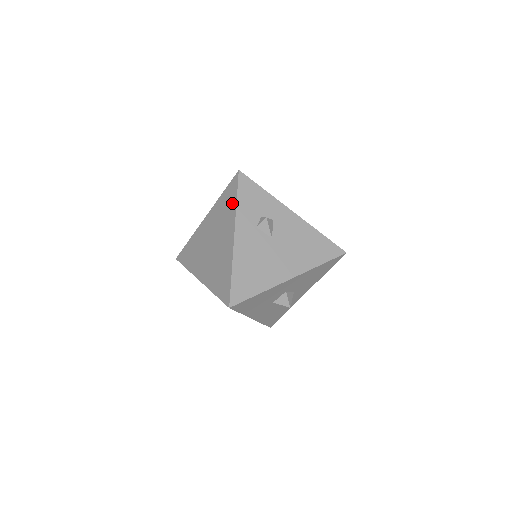
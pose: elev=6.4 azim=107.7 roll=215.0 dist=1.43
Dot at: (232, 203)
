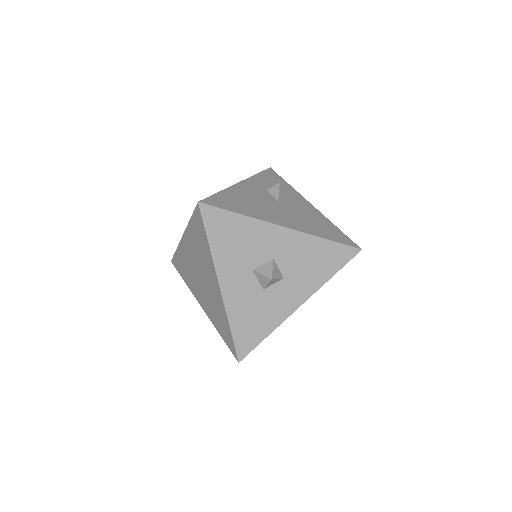
Dot at: occluded
